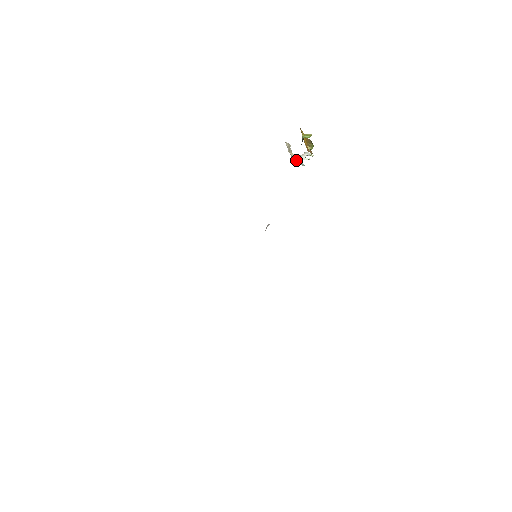
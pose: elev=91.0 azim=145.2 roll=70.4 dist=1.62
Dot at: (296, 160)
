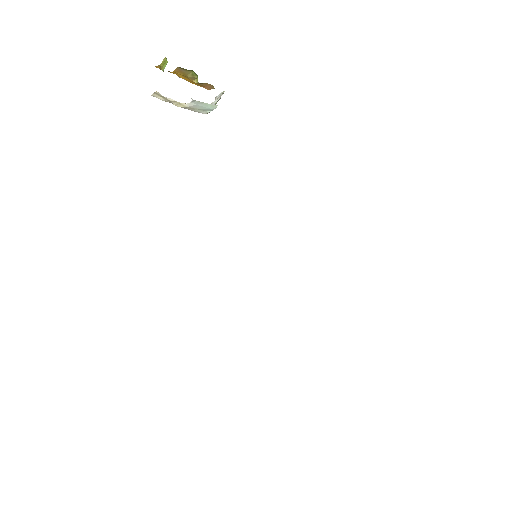
Dot at: (200, 109)
